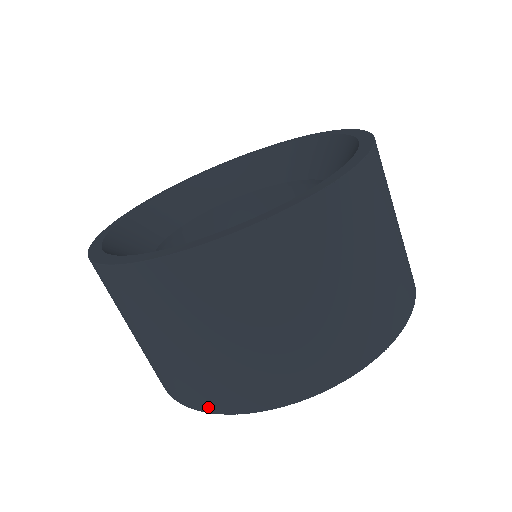
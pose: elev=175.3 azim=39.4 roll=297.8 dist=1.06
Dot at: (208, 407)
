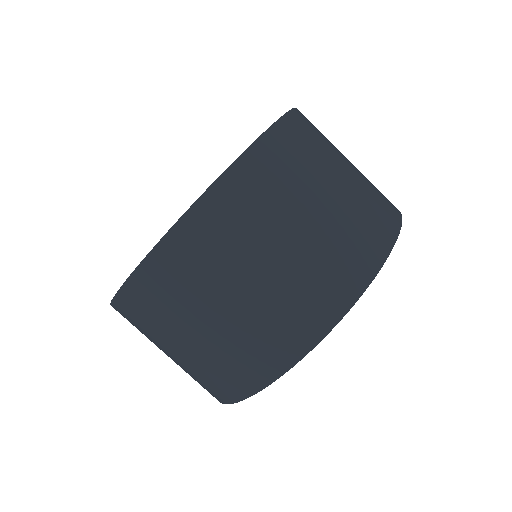
Dot at: (226, 399)
